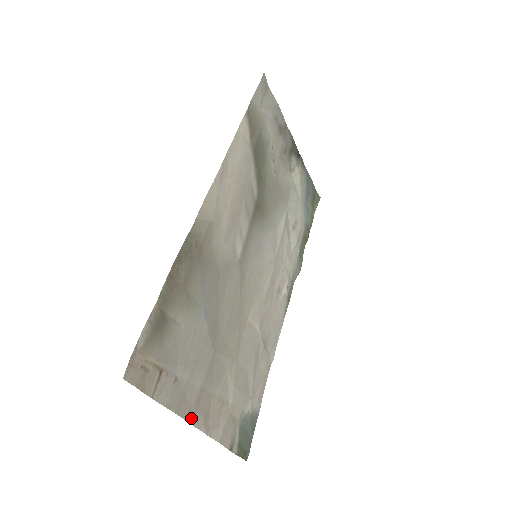
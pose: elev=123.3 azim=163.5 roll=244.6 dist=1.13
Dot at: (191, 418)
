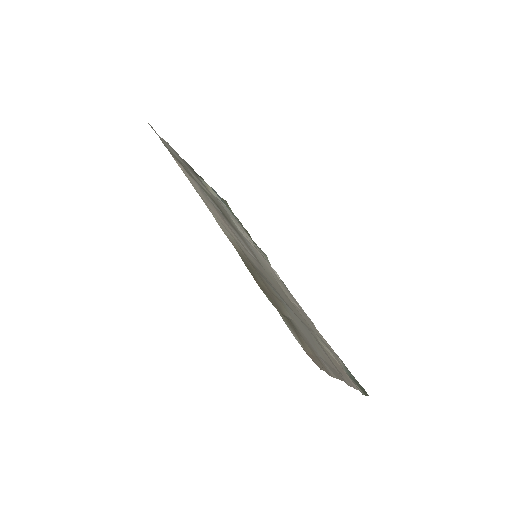
Dot at: occluded
